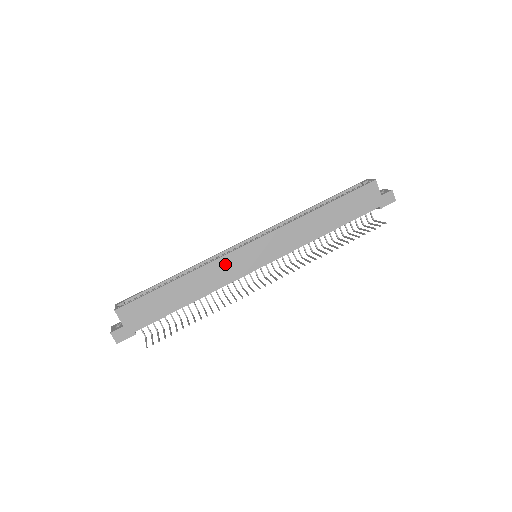
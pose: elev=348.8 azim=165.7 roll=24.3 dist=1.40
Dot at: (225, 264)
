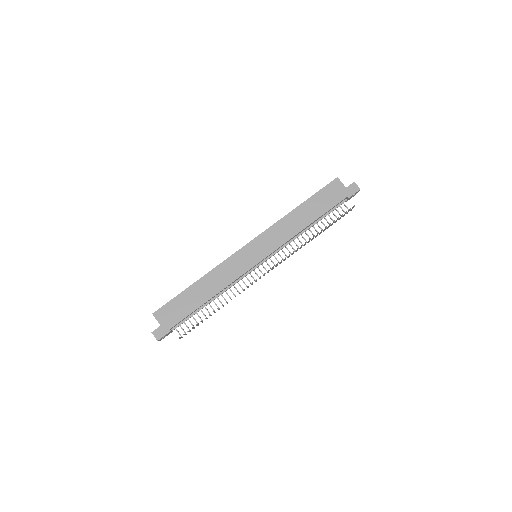
Dot at: (230, 264)
